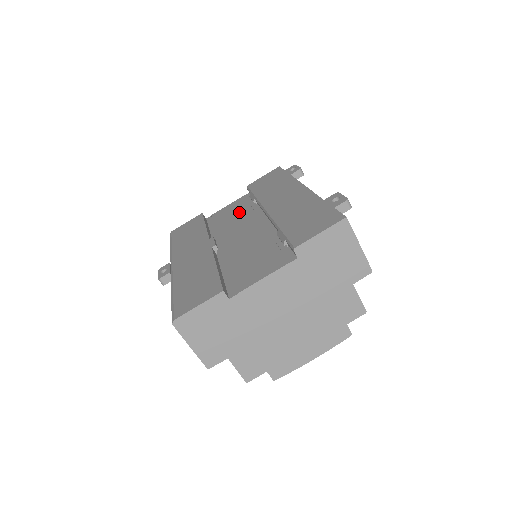
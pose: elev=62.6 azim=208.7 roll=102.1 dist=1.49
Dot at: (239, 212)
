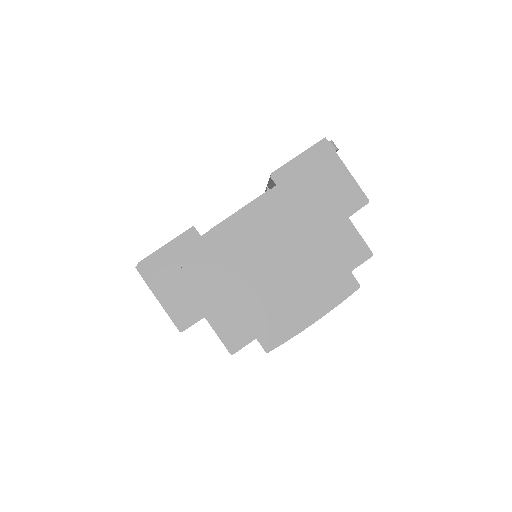
Dot at: occluded
